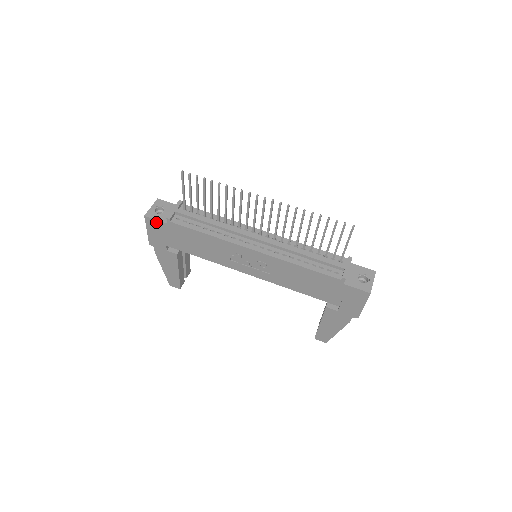
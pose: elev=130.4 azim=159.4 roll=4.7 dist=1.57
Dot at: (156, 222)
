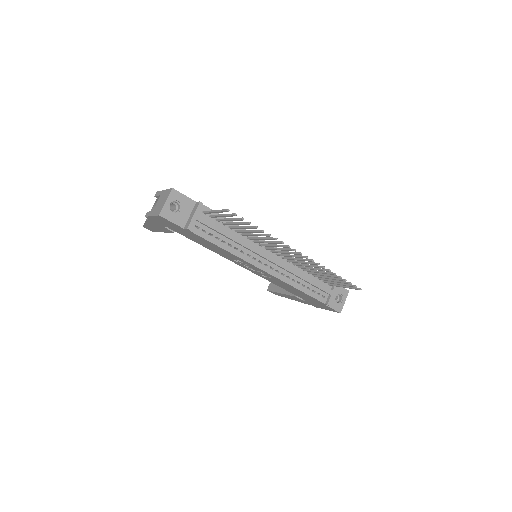
Dot at: (170, 222)
